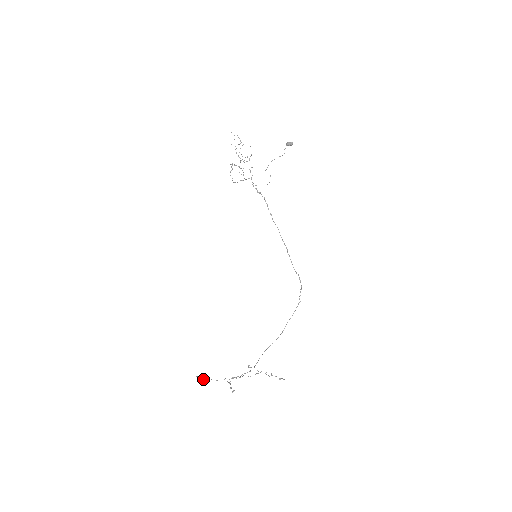
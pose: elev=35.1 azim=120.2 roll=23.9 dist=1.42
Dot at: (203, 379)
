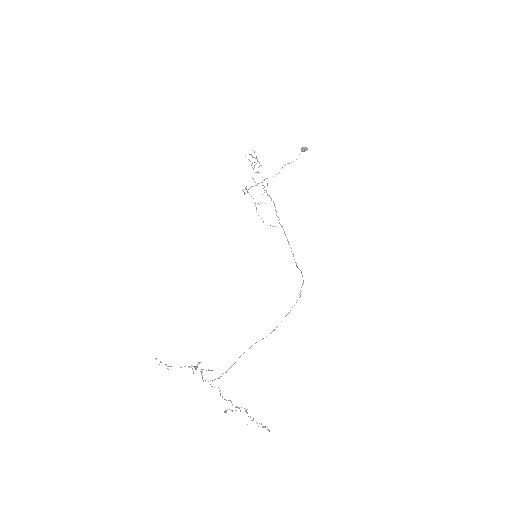
Dot at: occluded
